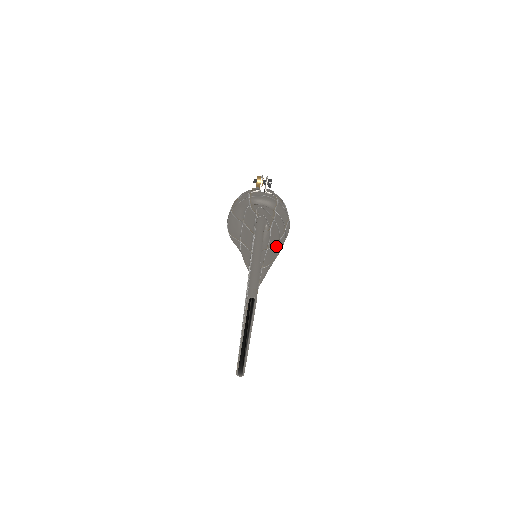
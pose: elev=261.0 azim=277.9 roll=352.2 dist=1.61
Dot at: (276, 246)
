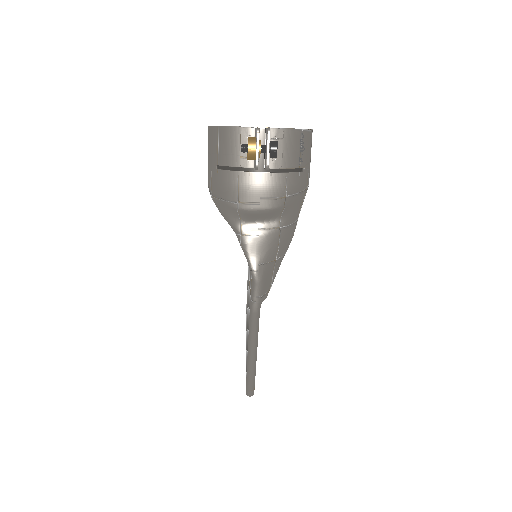
Dot at: occluded
